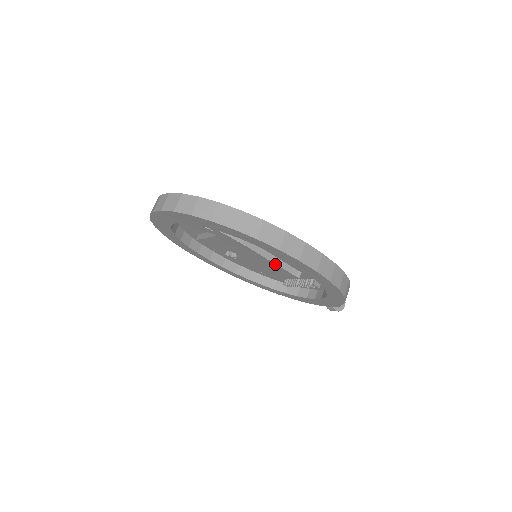
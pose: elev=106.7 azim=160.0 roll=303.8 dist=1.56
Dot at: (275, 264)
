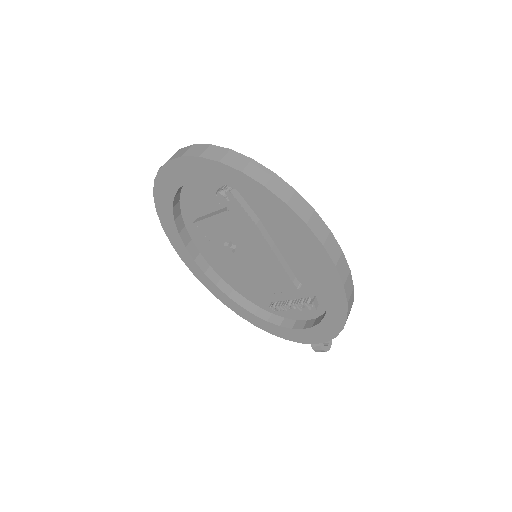
Dot at: (280, 263)
